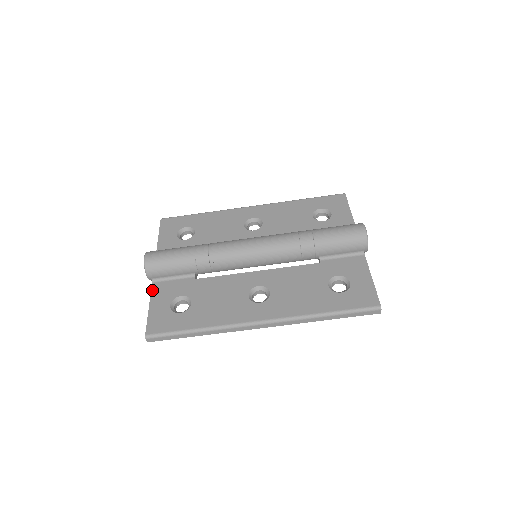
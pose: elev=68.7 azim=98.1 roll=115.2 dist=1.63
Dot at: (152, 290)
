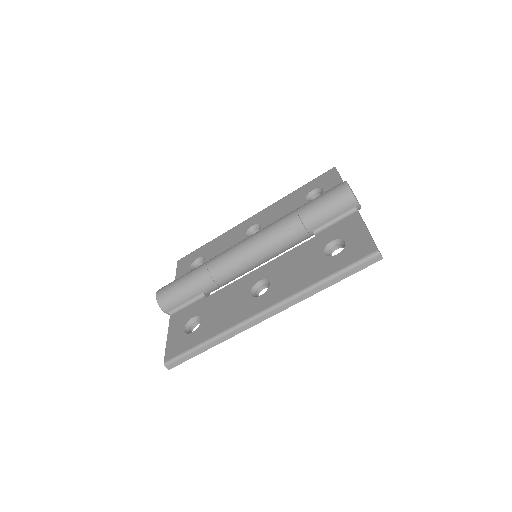
Dot at: (170, 322)
